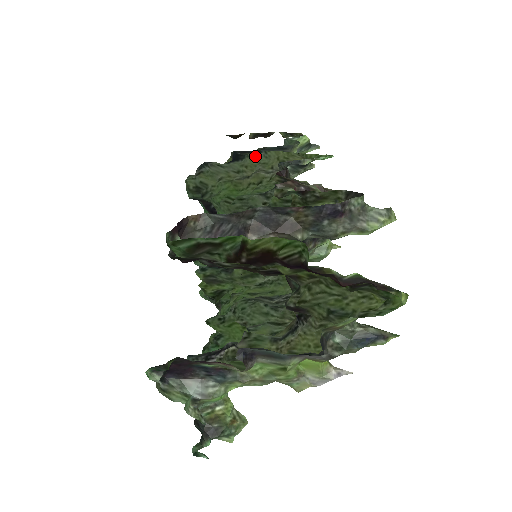
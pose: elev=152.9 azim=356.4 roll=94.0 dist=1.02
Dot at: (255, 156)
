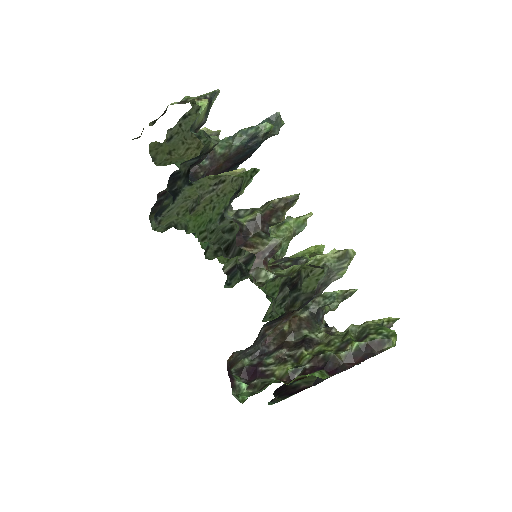
Dot at: (189, 187)
